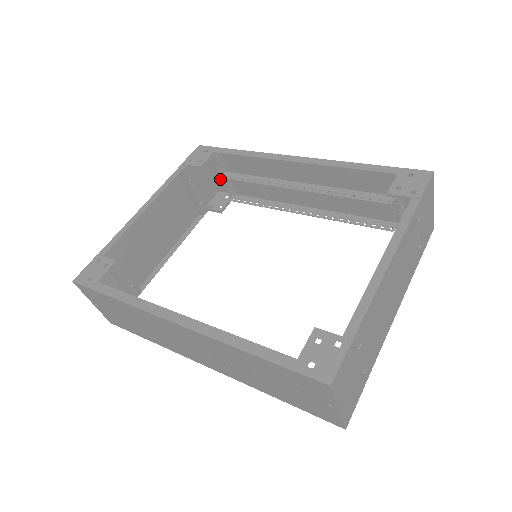
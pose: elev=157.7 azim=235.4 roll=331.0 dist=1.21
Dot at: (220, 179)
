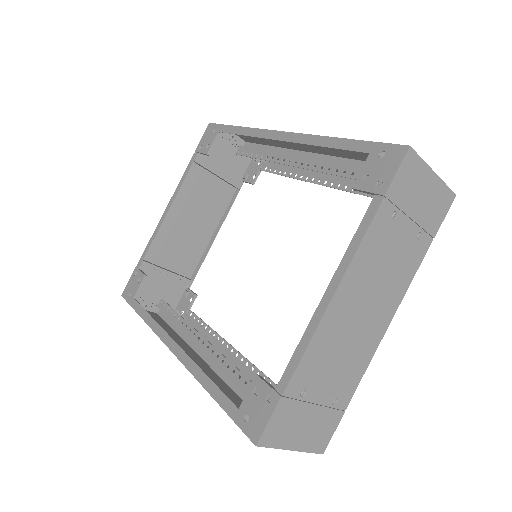
Dot at: occluded
